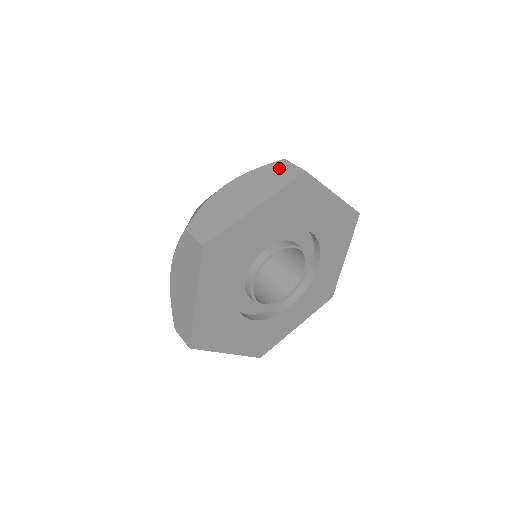
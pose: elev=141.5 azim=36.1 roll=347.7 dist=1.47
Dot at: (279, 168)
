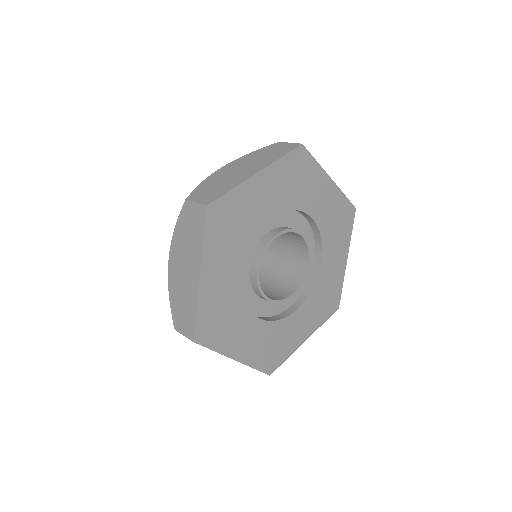
Dot at: (275, 147)
